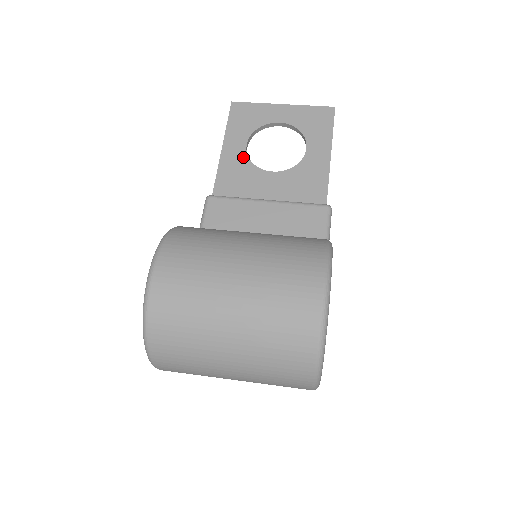
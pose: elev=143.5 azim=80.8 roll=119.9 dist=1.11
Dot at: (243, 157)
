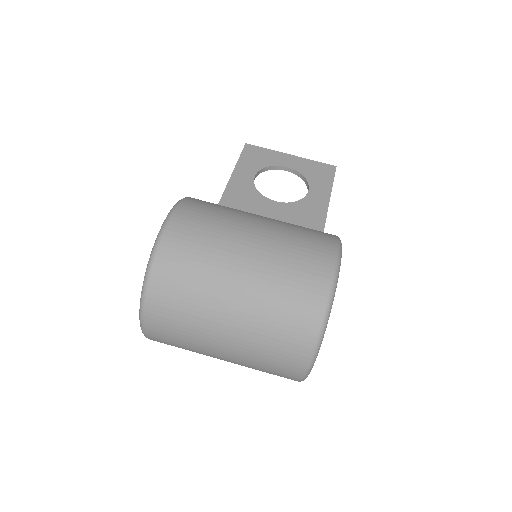
Dot at: (250, 185)
